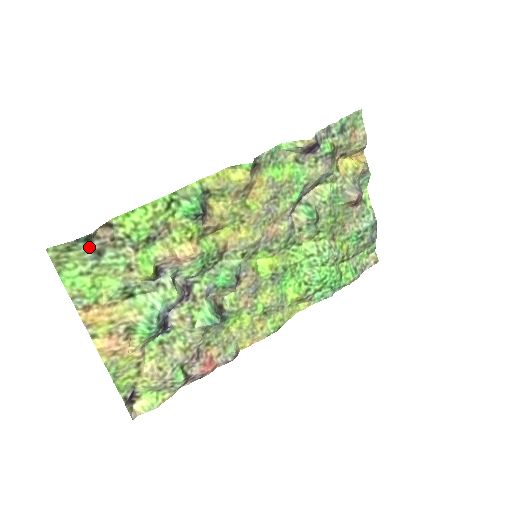
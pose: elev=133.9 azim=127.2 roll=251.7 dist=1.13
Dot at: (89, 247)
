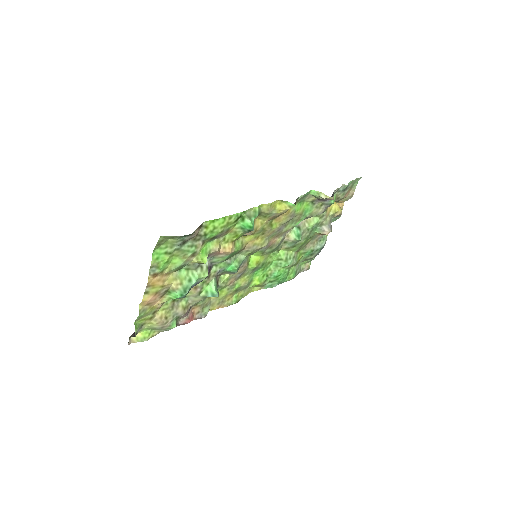
Dot at: (183, 239)
